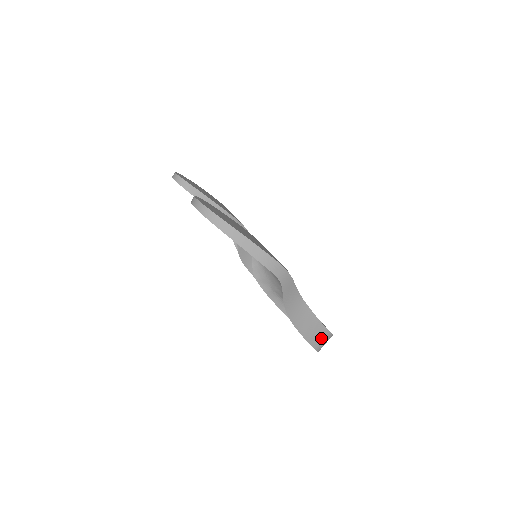
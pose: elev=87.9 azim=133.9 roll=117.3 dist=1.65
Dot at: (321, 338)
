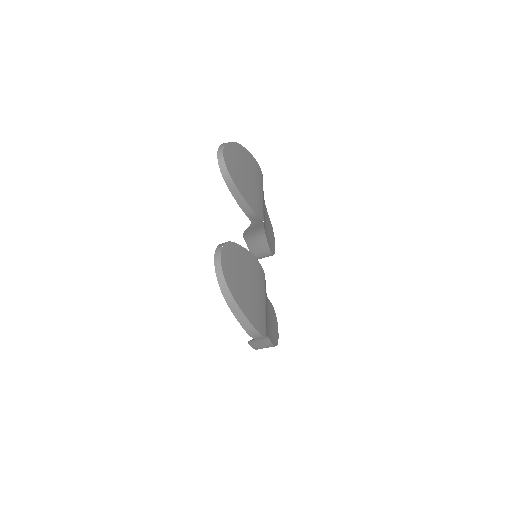
Dot at: (266, 347)
